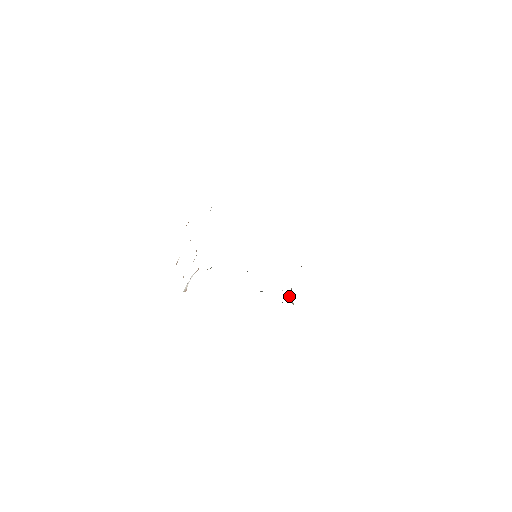
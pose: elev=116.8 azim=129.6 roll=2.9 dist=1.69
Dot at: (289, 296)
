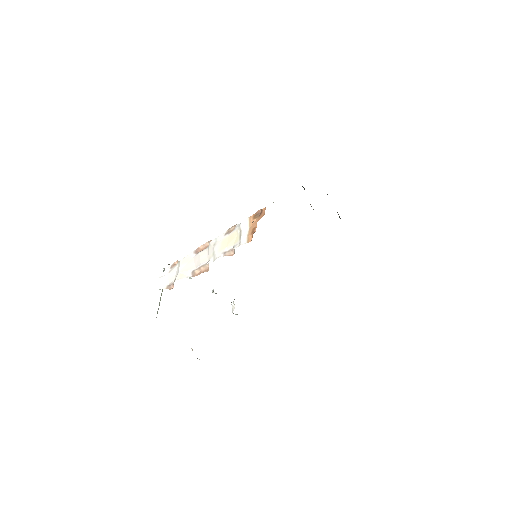
Dot at: occluded
